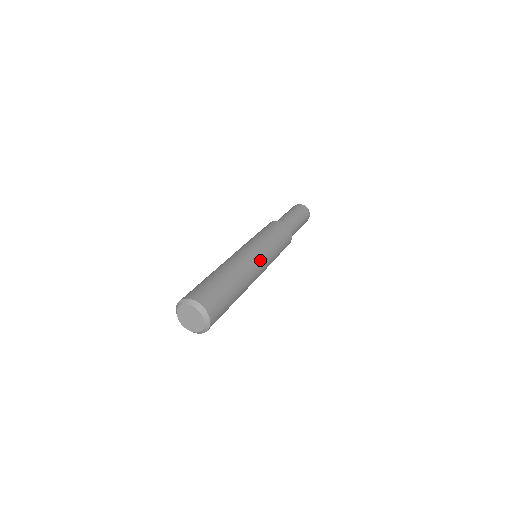
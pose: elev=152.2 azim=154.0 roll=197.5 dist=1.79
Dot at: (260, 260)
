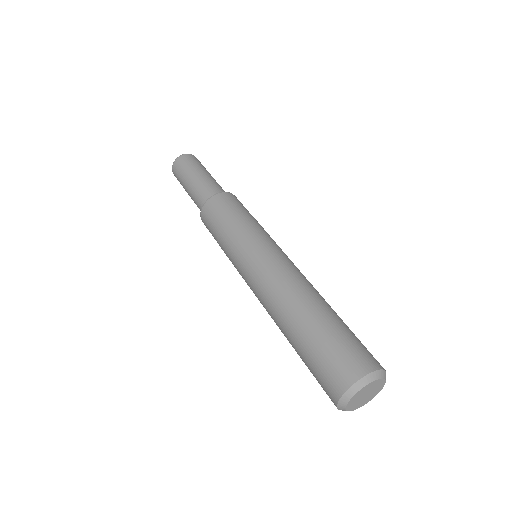
Dot at: (276, 256)
